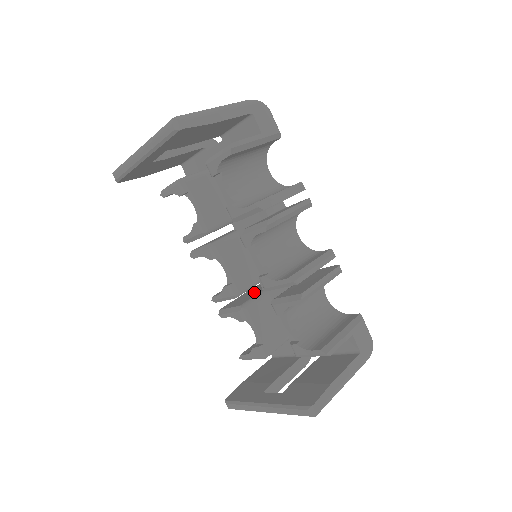
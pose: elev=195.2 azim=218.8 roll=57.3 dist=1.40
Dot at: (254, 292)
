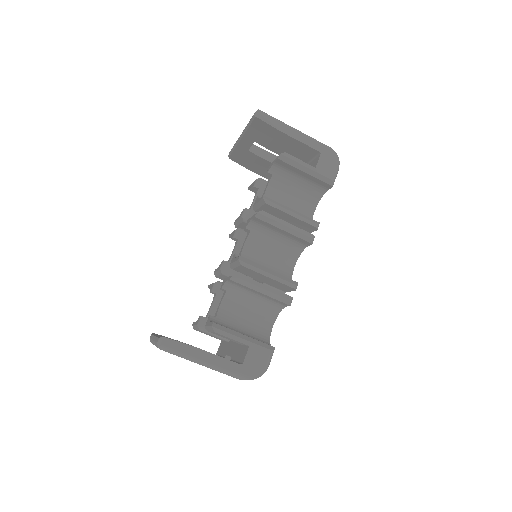
Dot at: occluded
